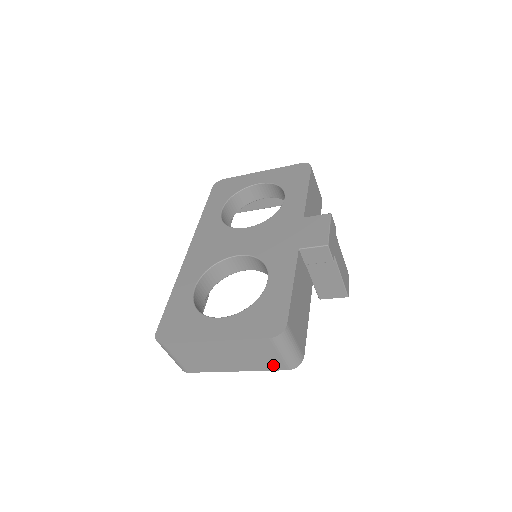
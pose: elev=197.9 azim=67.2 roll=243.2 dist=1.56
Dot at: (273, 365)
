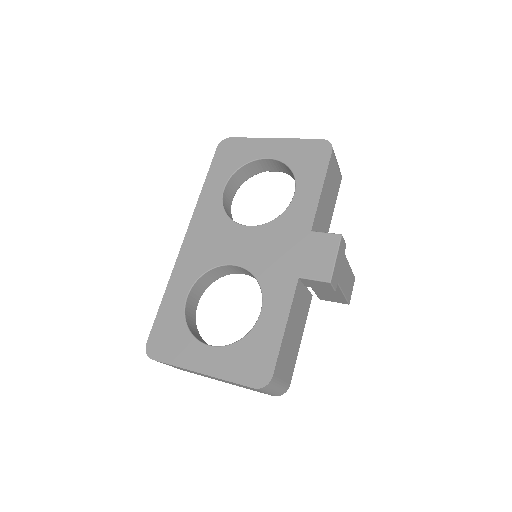
Dot at: (258, 391)
